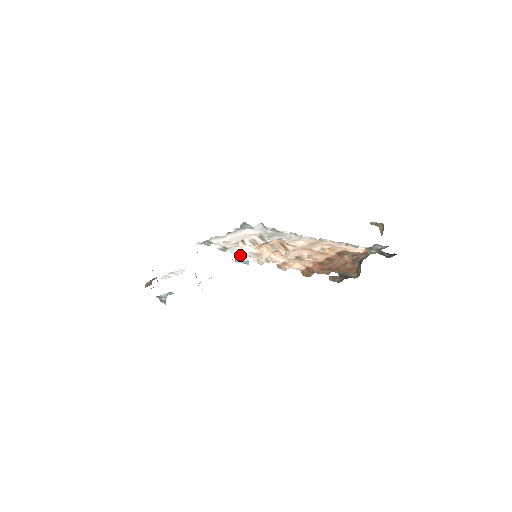
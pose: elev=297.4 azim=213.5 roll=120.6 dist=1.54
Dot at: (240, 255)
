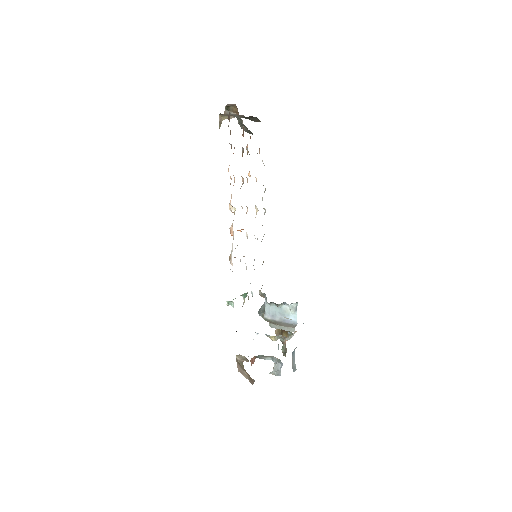
Dot at: occluded
